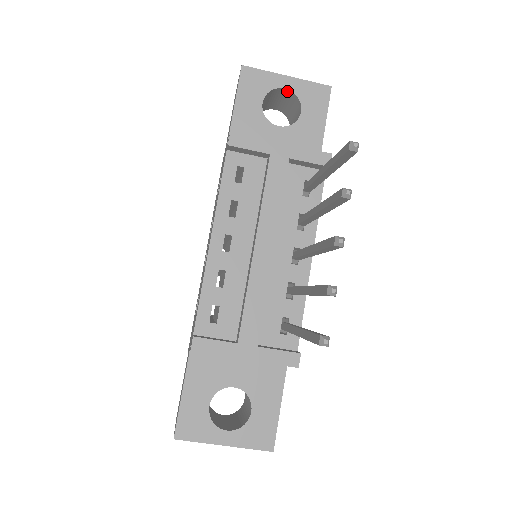
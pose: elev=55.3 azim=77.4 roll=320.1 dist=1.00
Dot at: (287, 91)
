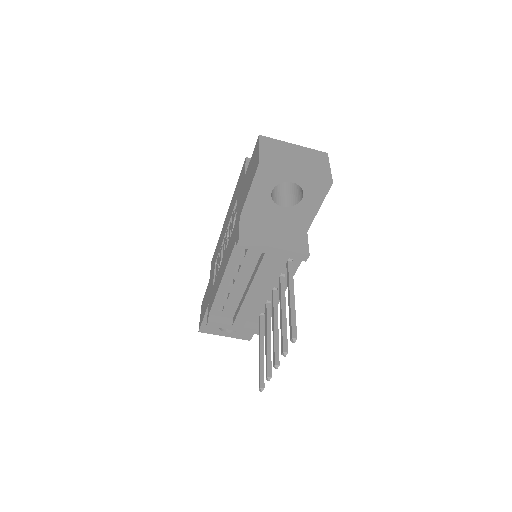
Dot at: (295, 181)
